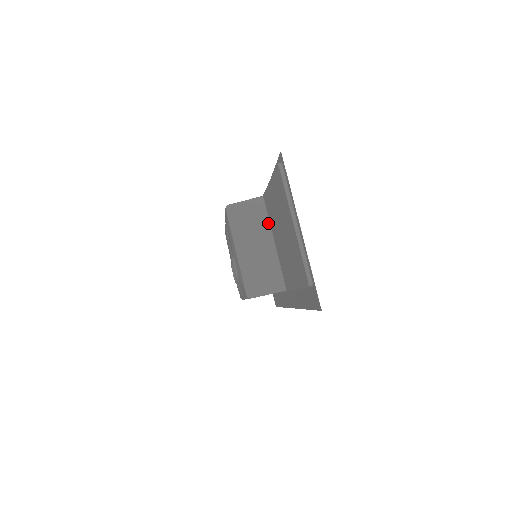
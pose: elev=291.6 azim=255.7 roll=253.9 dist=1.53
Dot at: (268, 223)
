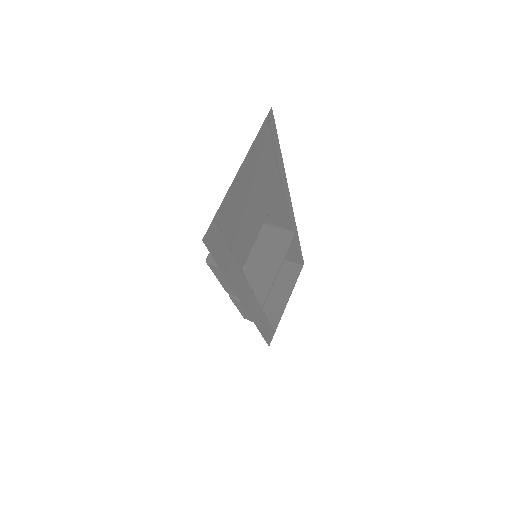
Dot at: (267, 212)
